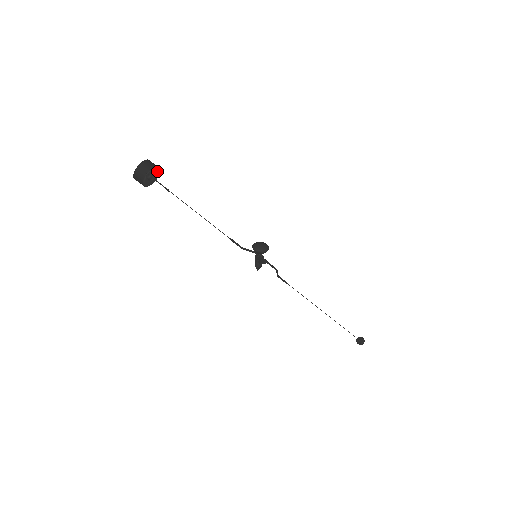
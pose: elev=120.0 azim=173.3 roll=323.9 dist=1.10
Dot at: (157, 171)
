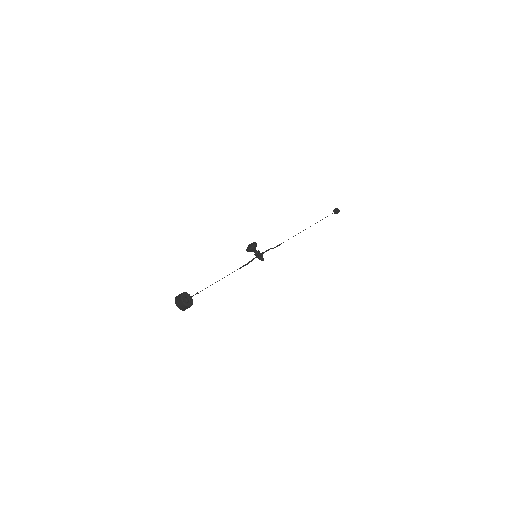
Dot at: (186, 294)
